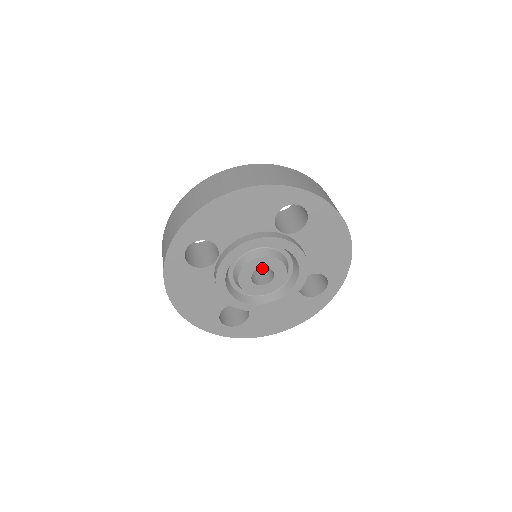
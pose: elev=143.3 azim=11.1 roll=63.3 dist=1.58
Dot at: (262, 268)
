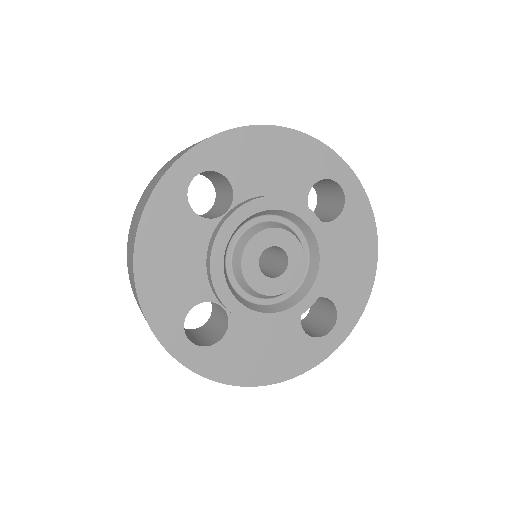
Dot at: (261, 271)
